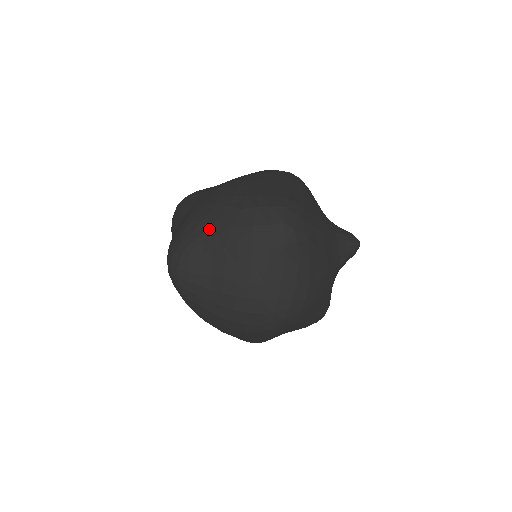
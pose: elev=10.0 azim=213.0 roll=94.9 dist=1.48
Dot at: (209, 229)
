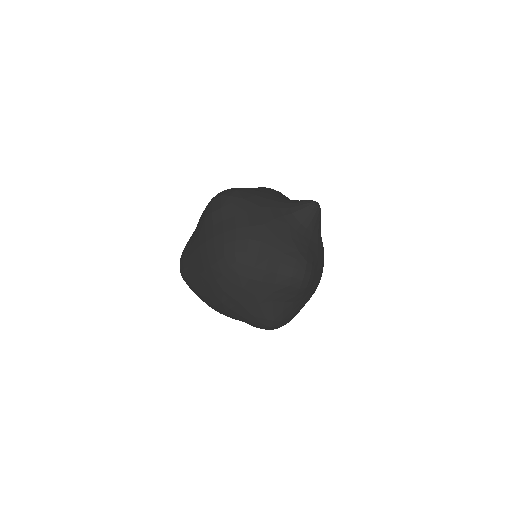
Dot at: occluded
